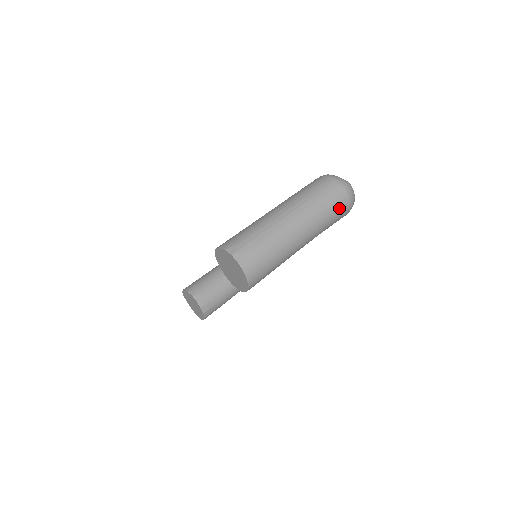
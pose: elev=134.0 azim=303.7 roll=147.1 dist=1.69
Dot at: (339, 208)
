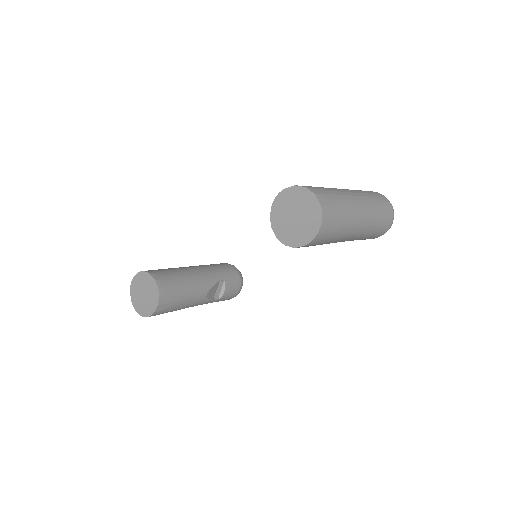
Dot at: (386, 221)
